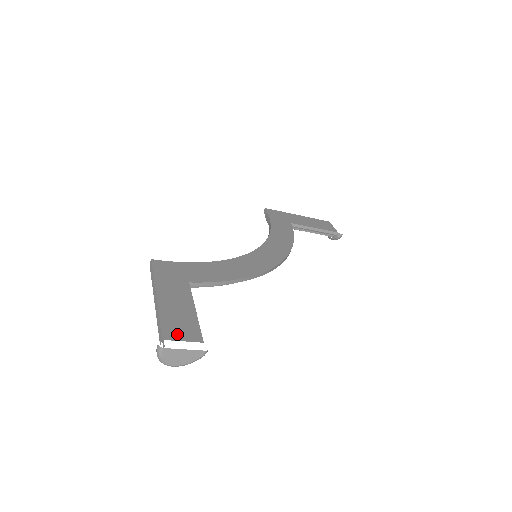
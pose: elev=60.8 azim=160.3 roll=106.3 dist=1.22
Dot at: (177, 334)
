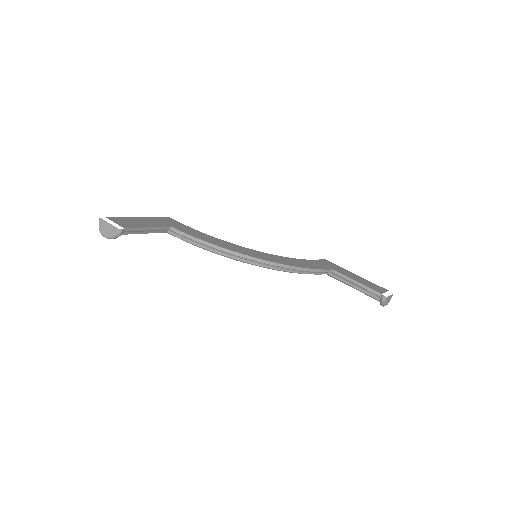
Dot at: (118, 221)
